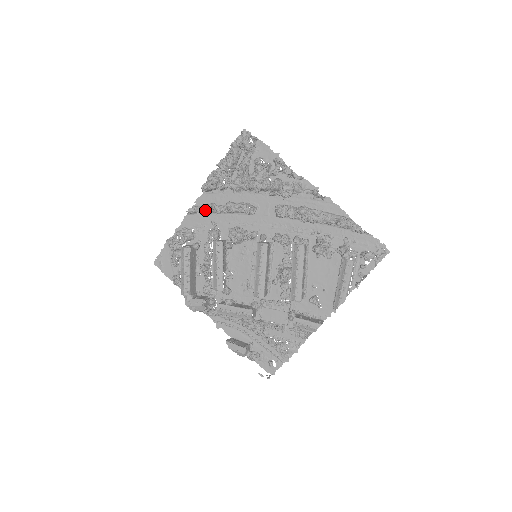
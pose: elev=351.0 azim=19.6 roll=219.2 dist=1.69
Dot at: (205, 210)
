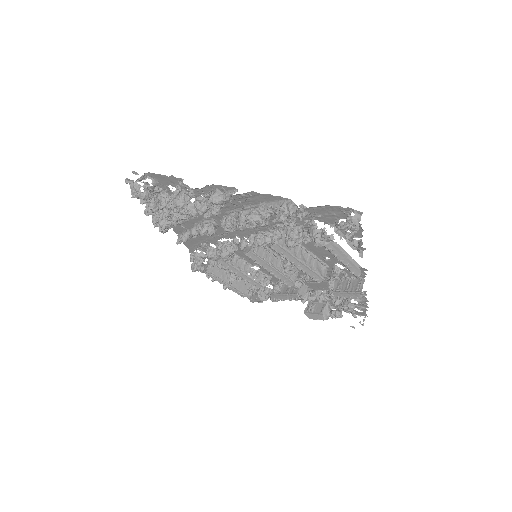
Dot at: occluded
